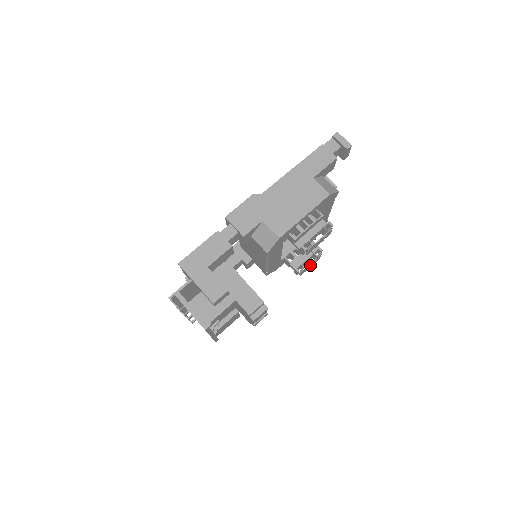
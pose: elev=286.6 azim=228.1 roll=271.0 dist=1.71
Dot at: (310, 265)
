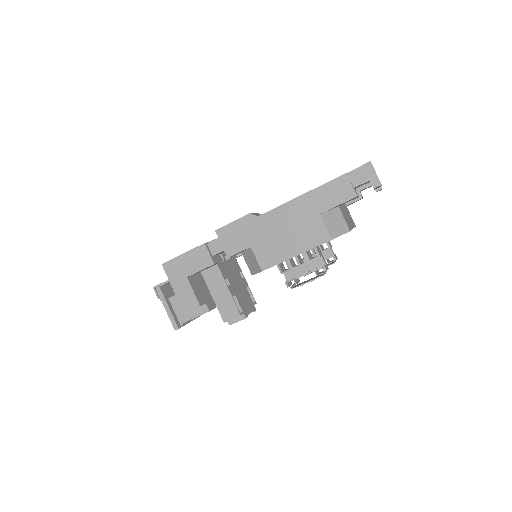
Dot at: occluded
